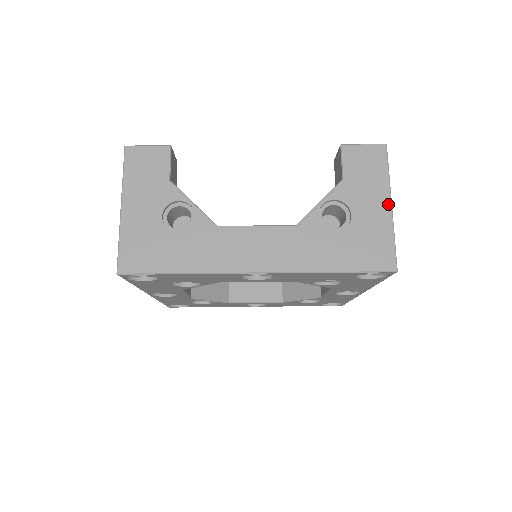
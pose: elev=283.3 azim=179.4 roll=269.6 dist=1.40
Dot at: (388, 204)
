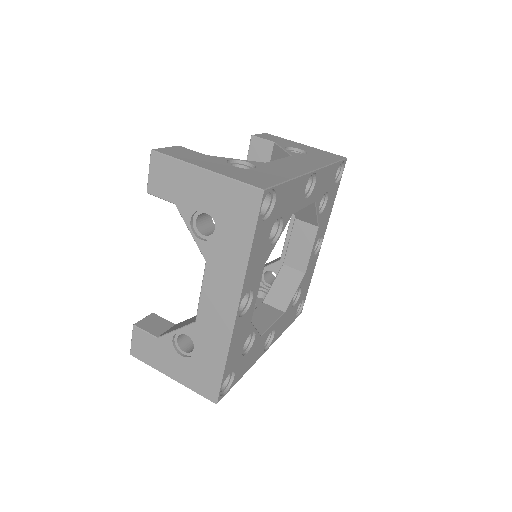
Dot at: (303, 145)
